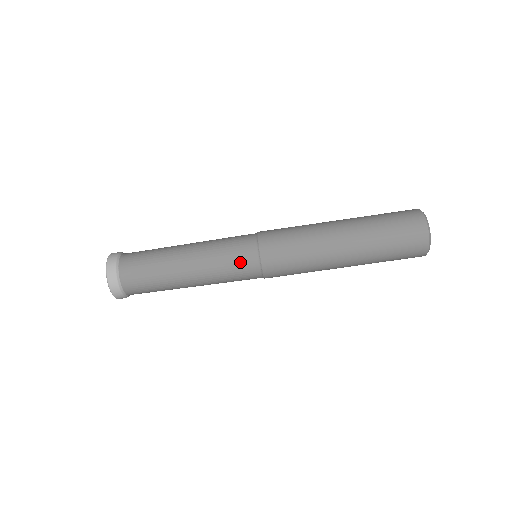
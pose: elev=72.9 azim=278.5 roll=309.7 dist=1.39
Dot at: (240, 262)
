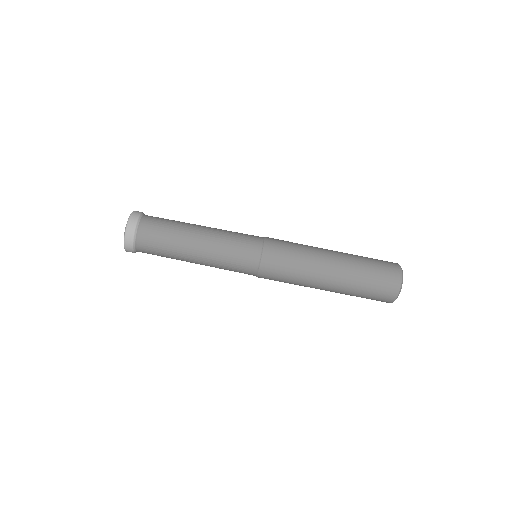
Dot at: (245, 248)
